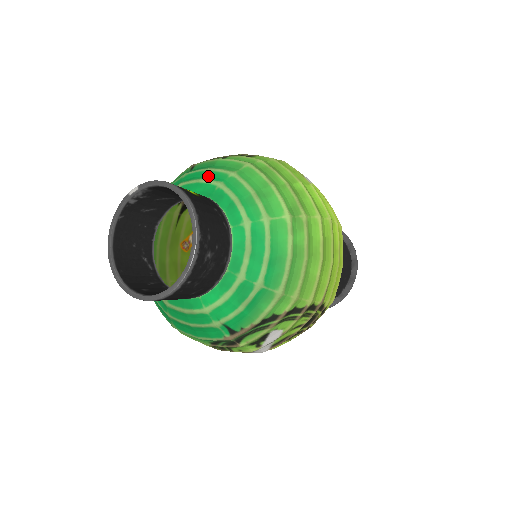
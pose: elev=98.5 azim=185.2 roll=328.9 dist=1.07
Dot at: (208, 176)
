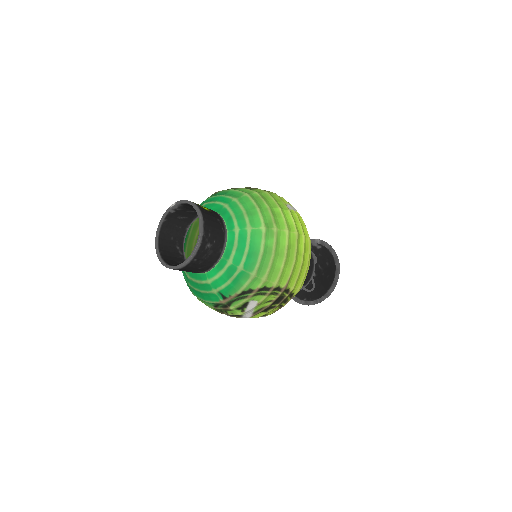
Dot at: (221, 200)
